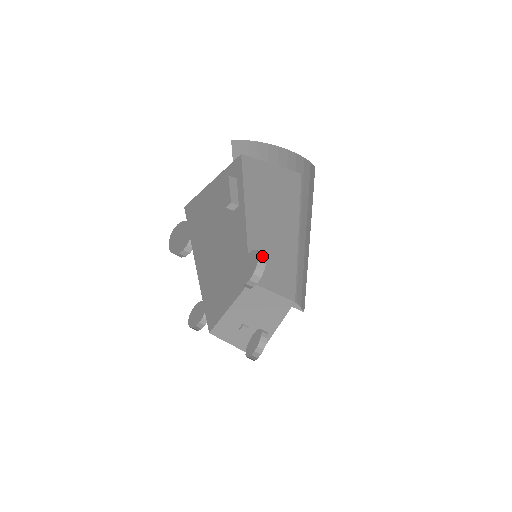
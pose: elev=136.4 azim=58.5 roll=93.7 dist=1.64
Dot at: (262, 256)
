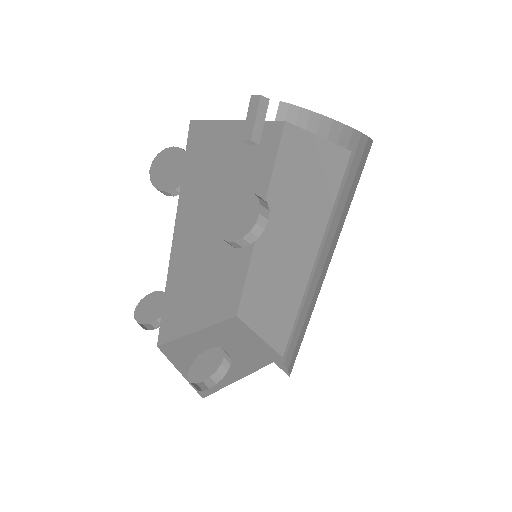
Dot at: (264, 215)
